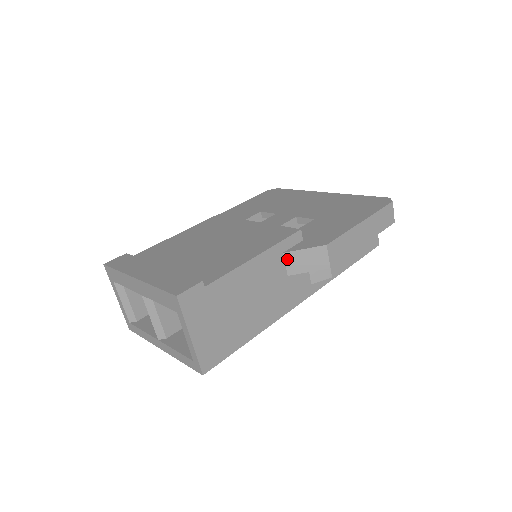
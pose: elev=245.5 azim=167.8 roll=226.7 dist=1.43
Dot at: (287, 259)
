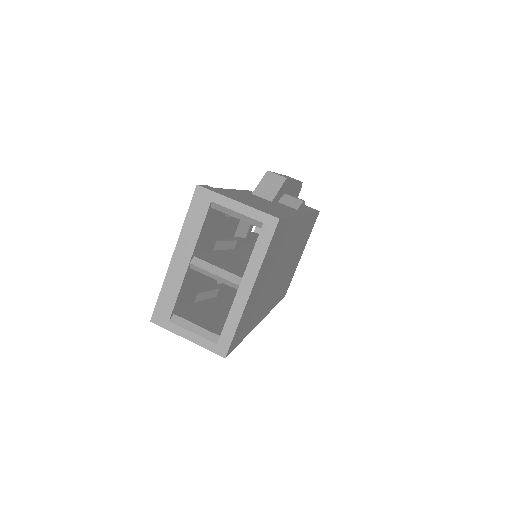
Dot at: (258, 195)
